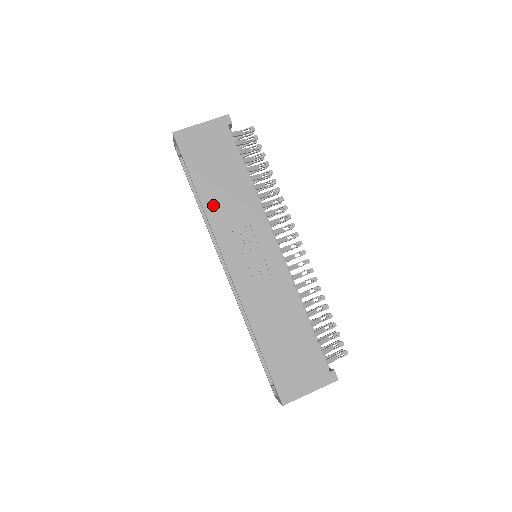
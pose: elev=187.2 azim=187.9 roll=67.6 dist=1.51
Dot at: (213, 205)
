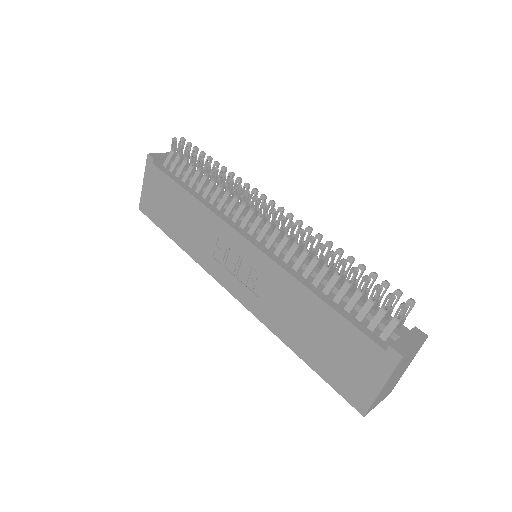
Dot at: (189, 244)
